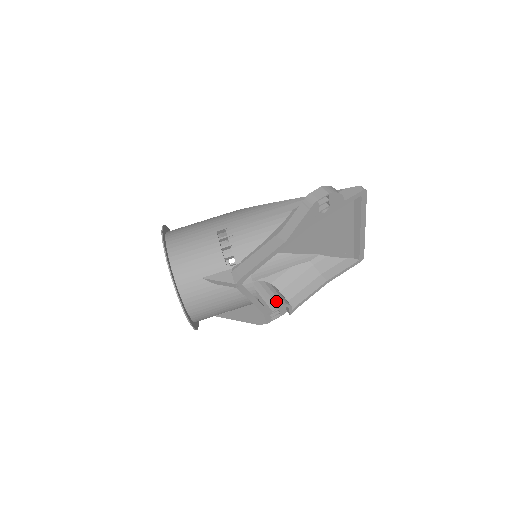
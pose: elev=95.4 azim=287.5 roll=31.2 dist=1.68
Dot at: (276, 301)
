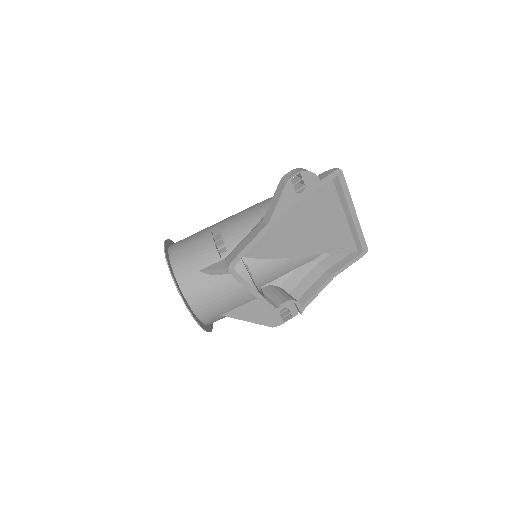
Dot at: (282, 298)
